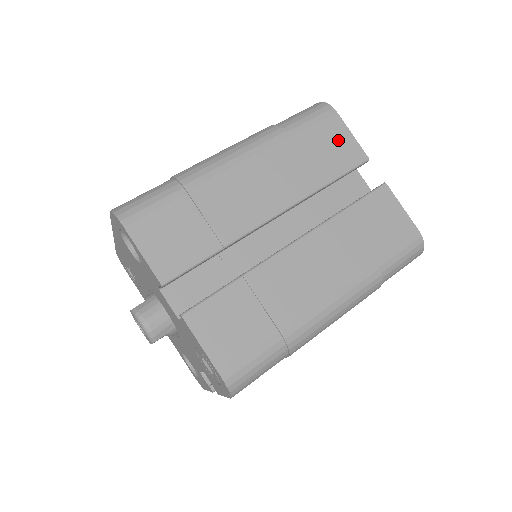
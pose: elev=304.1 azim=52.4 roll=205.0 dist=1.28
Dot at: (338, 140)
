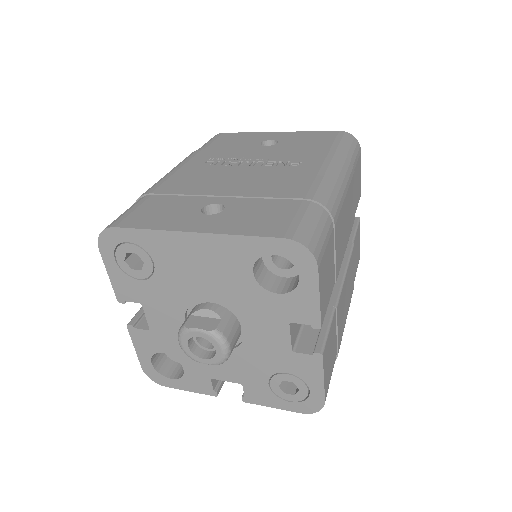
Dot at: (359, 178)
